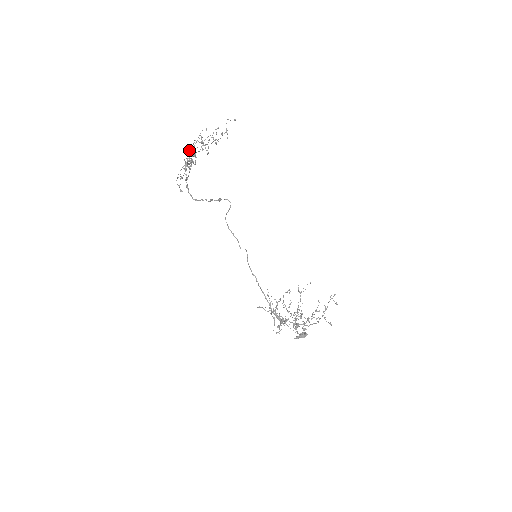
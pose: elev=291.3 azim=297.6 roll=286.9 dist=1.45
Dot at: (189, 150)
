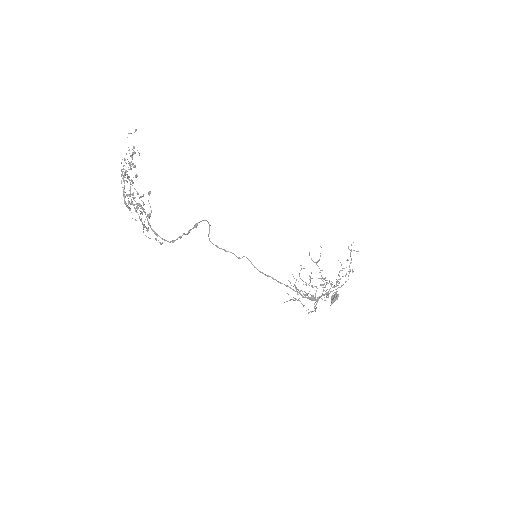
Dot at: (130, 193)
